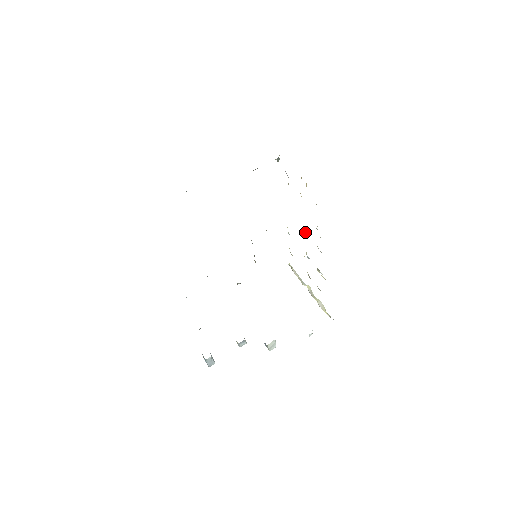
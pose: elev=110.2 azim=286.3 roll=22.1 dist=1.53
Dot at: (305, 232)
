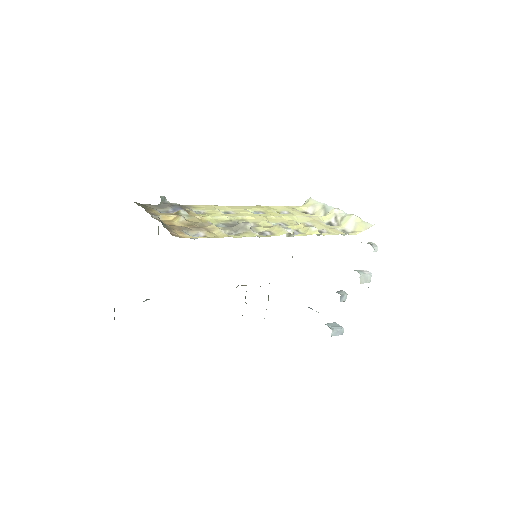
Dot at: occluded
